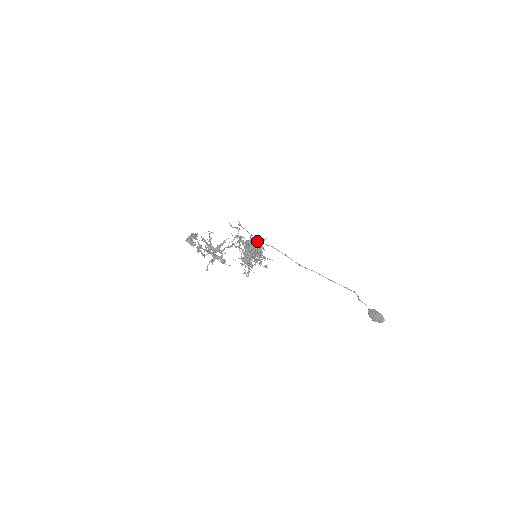
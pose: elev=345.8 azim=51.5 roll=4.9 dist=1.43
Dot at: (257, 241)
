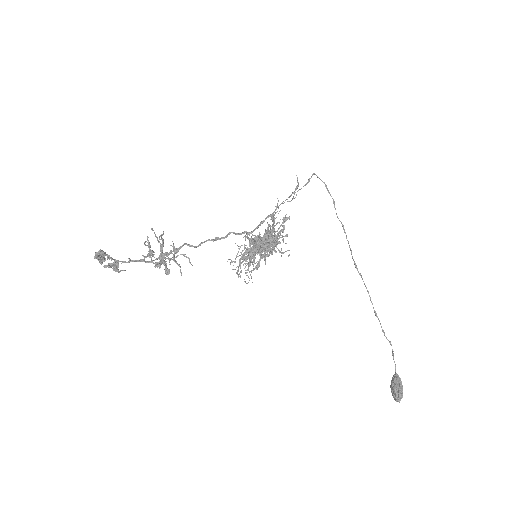
Dot at: occluded
